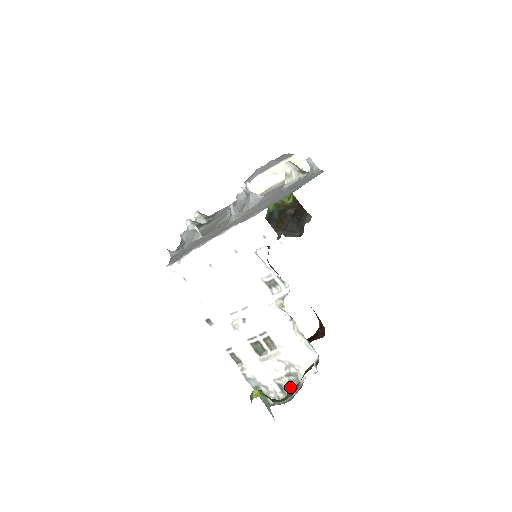
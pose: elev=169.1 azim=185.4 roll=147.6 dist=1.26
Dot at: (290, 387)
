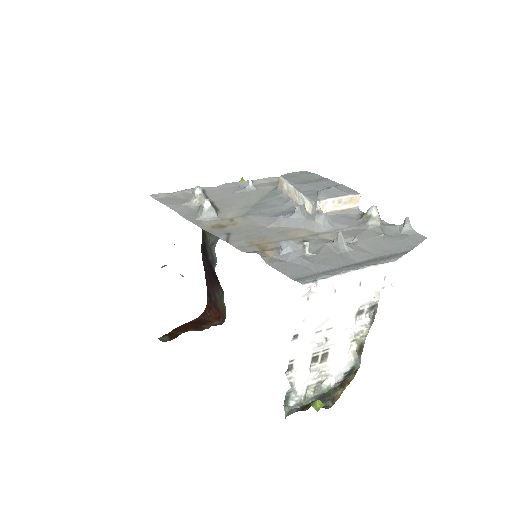
Dot at: (307, 391)
